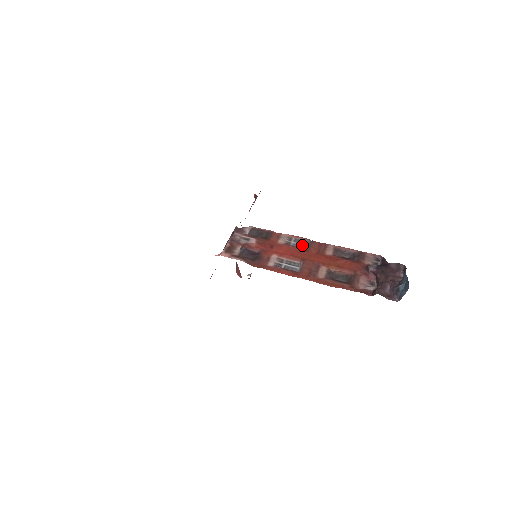
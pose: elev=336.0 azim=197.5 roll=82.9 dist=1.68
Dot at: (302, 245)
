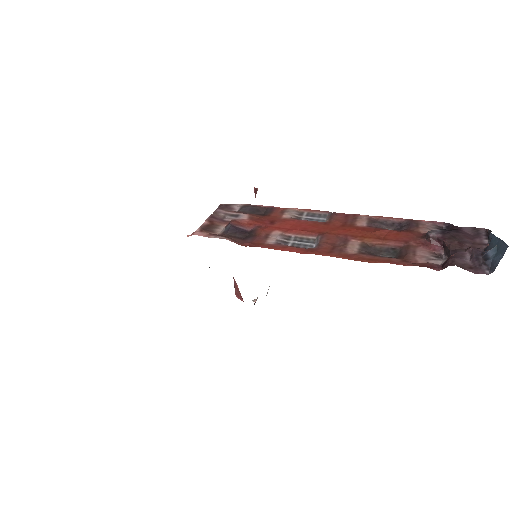
Dot at: (319, 219)
